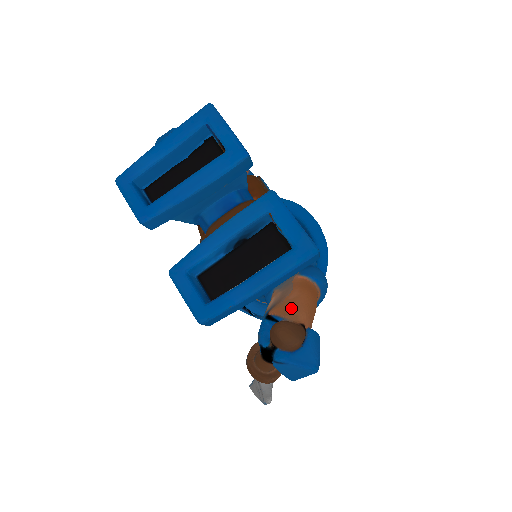
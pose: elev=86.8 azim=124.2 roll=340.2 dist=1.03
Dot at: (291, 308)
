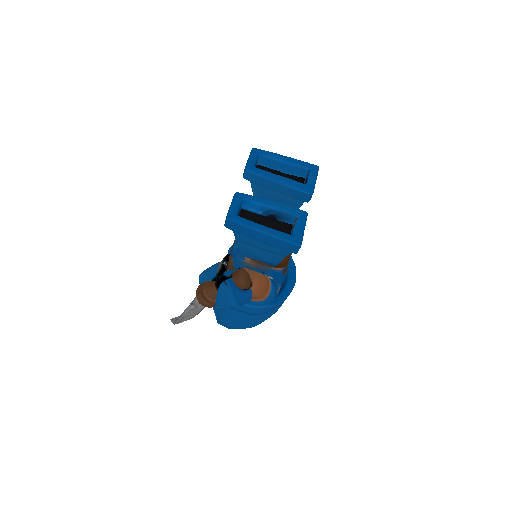
Dot at: (254, 274)
